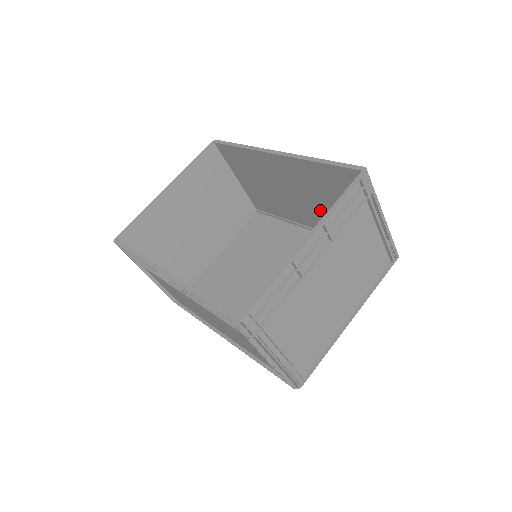
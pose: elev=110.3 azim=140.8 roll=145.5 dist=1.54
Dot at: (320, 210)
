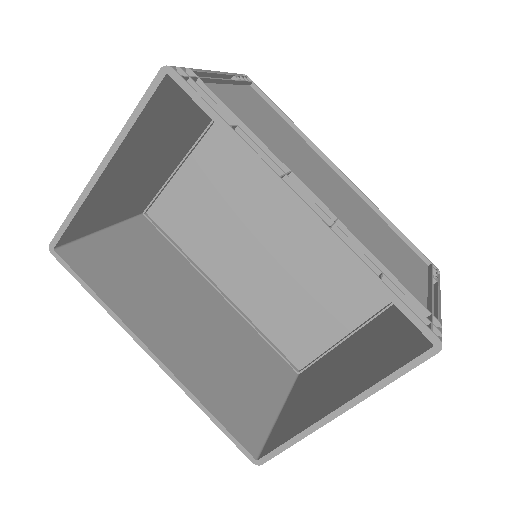
Dot at: (353, 212)
